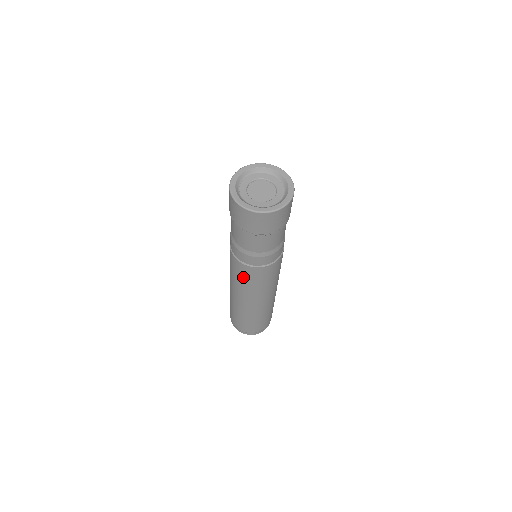
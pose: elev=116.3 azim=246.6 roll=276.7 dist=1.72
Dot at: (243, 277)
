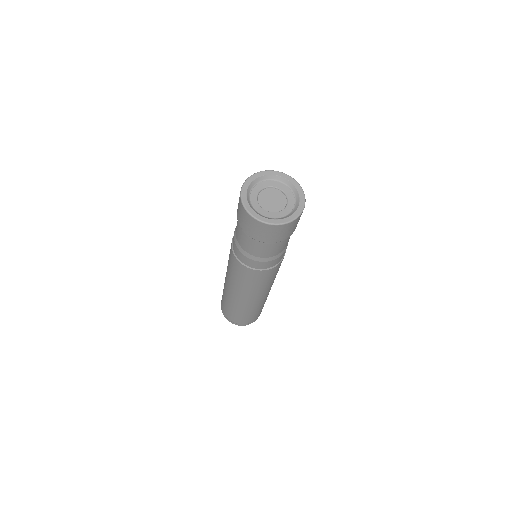
Dot at: (233, 267)
